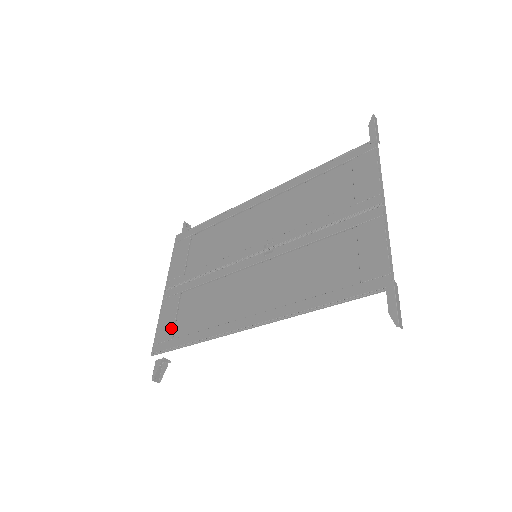
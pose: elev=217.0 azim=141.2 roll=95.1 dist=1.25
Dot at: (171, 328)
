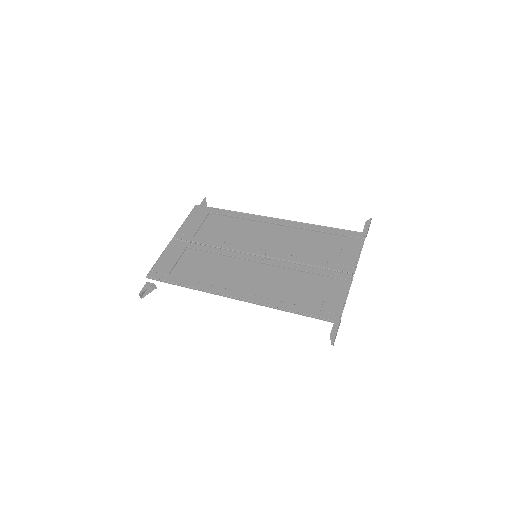
Dot at: (170, 267)
